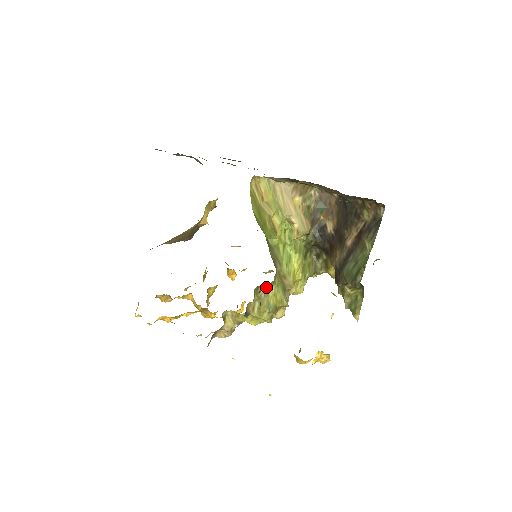
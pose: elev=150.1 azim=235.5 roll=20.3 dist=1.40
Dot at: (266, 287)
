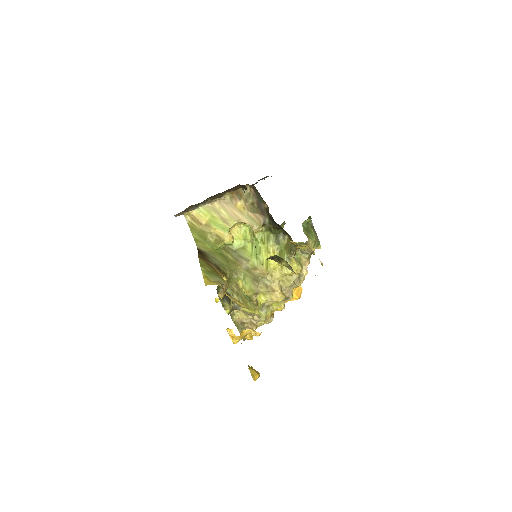
Dot at: (220, 287)
